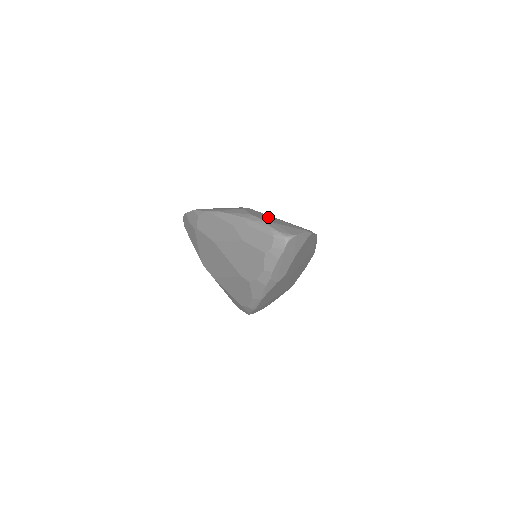
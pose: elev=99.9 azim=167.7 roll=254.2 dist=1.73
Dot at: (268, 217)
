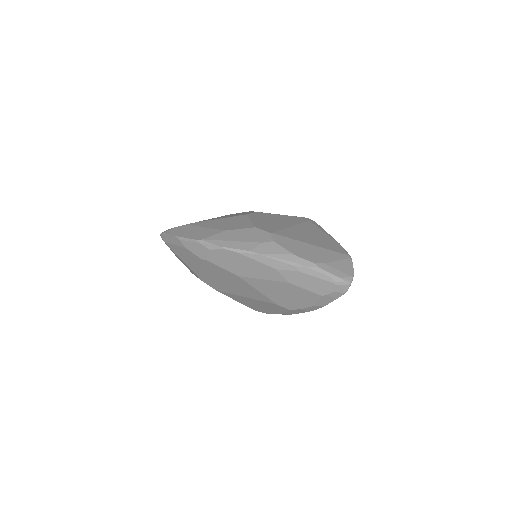
Dot at: (306, 248)
